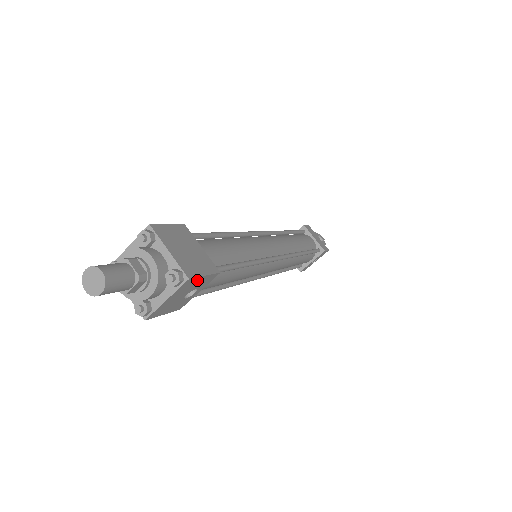
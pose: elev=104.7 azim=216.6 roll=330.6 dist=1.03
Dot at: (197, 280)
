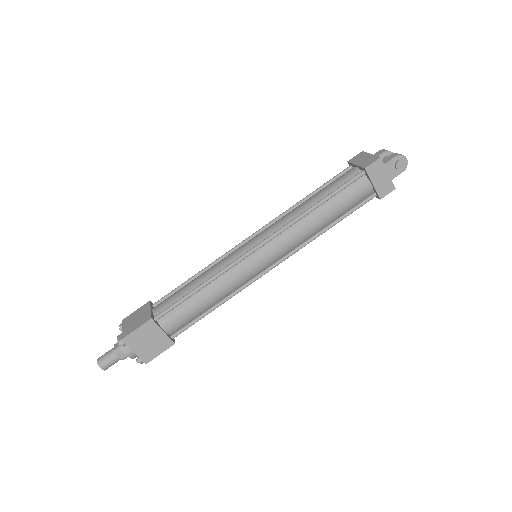
Dot at: (157, 354)
